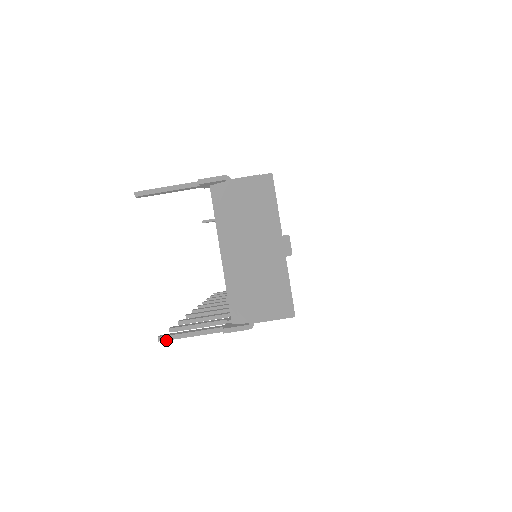
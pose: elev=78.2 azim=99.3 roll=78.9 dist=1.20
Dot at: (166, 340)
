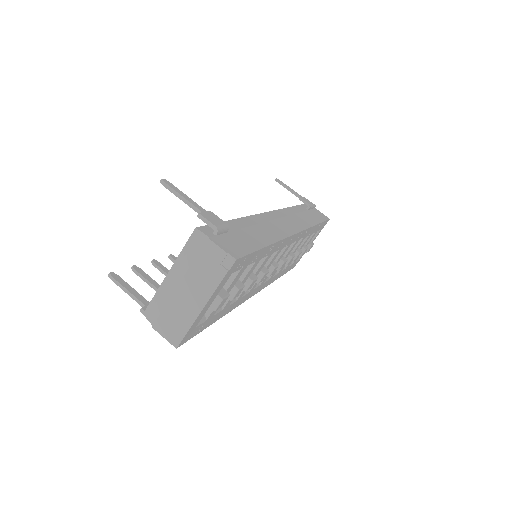
Dot at: occluded
